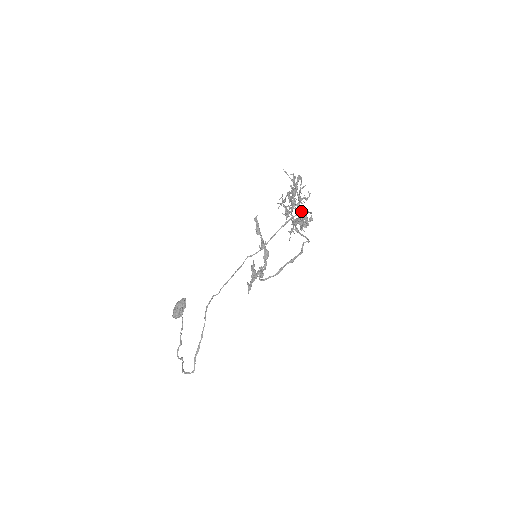
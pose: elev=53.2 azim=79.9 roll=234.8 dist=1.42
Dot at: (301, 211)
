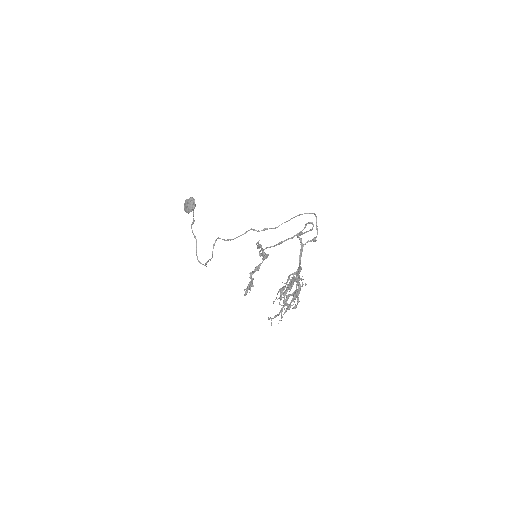
Dot at: (298, 273)
